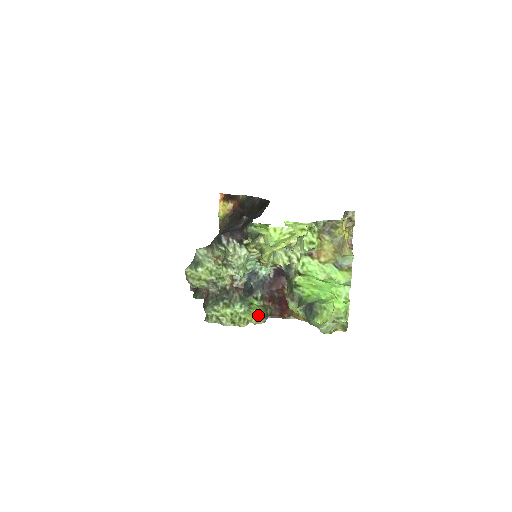
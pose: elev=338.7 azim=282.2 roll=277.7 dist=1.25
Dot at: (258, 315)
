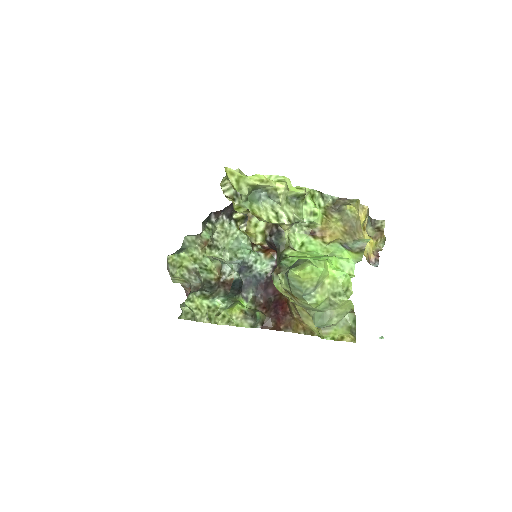
Dot at: (241, 311)
